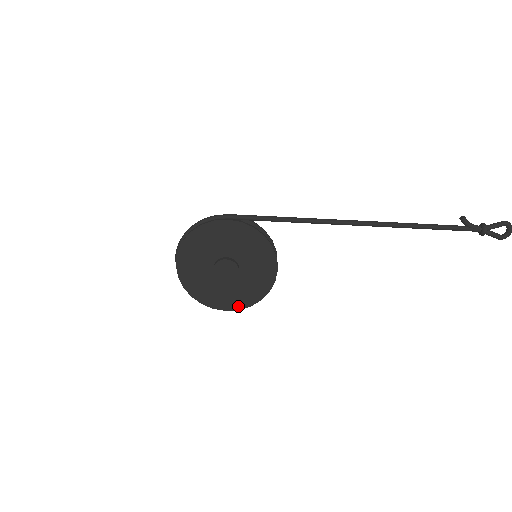
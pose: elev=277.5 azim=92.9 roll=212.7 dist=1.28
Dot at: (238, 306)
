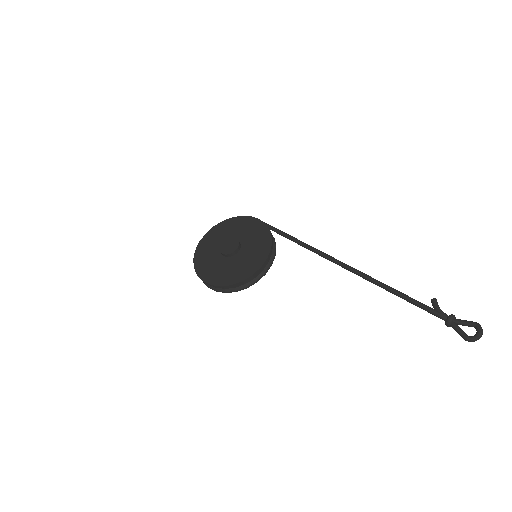
Dot at: (213, 282)
